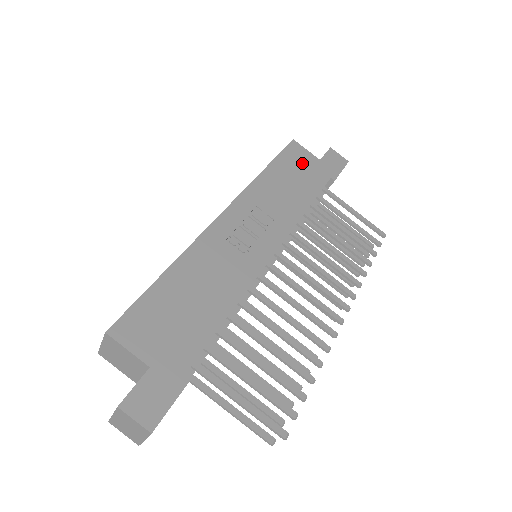
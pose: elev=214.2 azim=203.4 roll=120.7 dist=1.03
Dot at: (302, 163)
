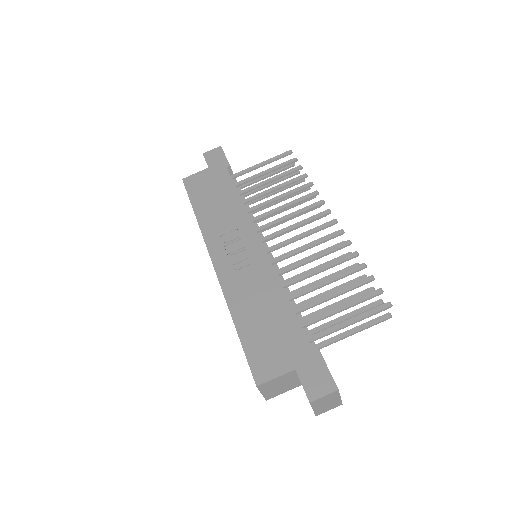
Dot at: (204, 183)
